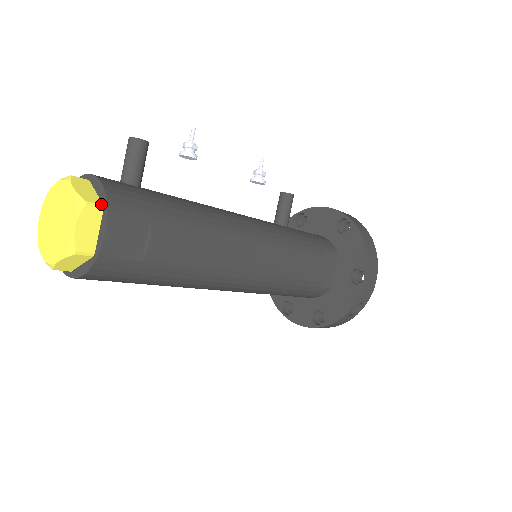
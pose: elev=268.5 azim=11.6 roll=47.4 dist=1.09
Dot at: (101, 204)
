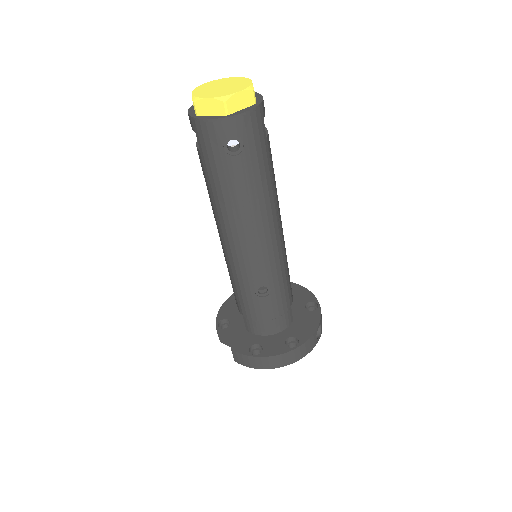
Dot at: occluded
